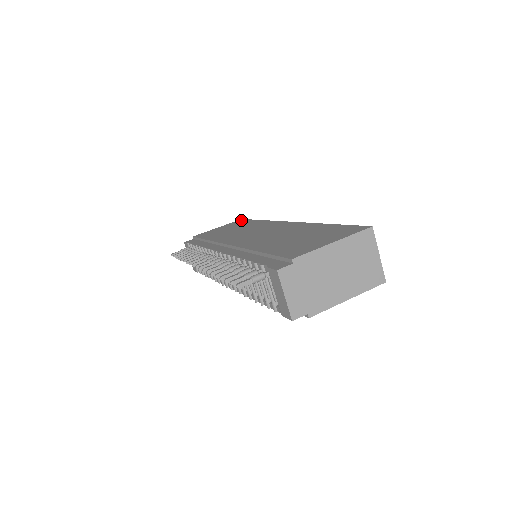
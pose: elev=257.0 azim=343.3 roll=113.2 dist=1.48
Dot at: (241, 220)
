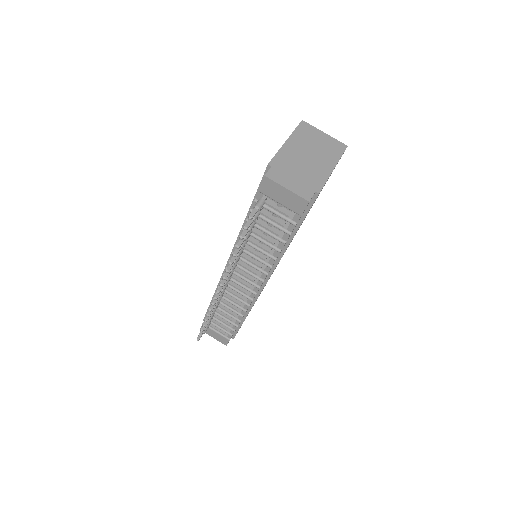
Dot at: occluded
